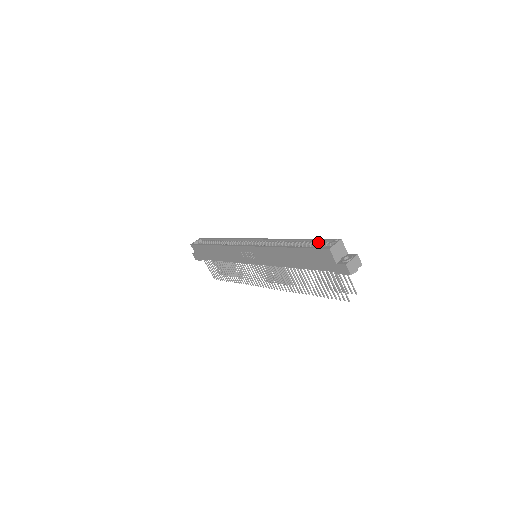
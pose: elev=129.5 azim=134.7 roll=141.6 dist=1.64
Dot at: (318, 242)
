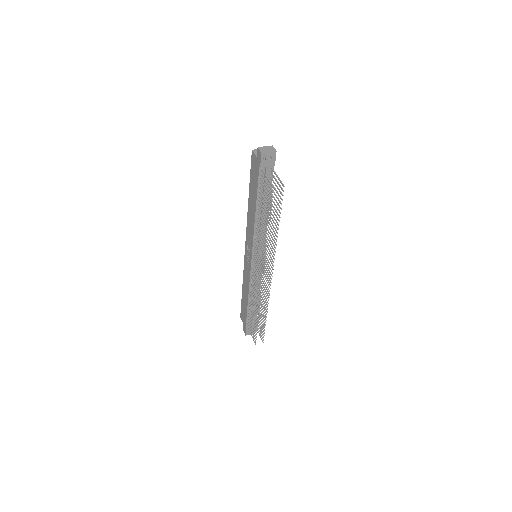
Dot at: occluded
